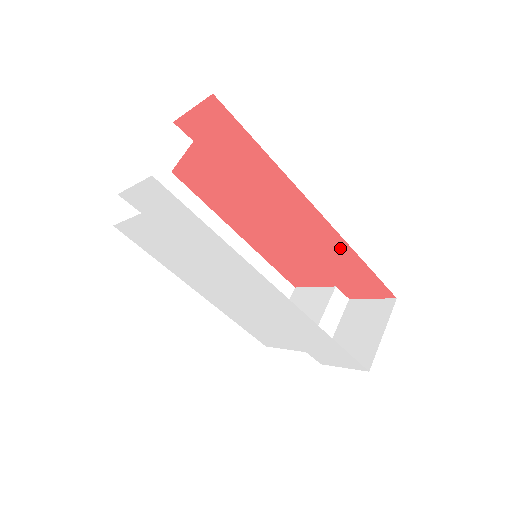
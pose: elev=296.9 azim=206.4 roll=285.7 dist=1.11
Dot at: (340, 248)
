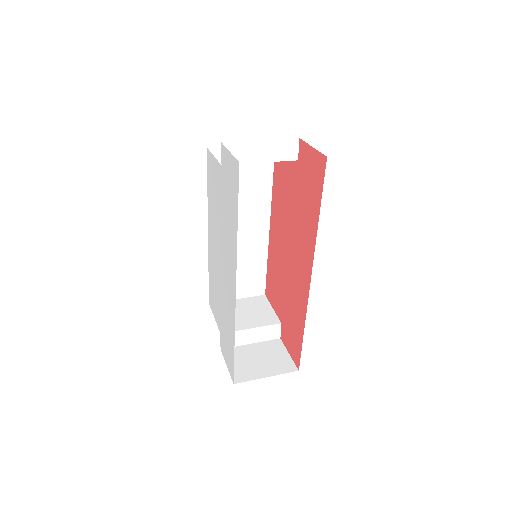
Dot at: (302, 309)
